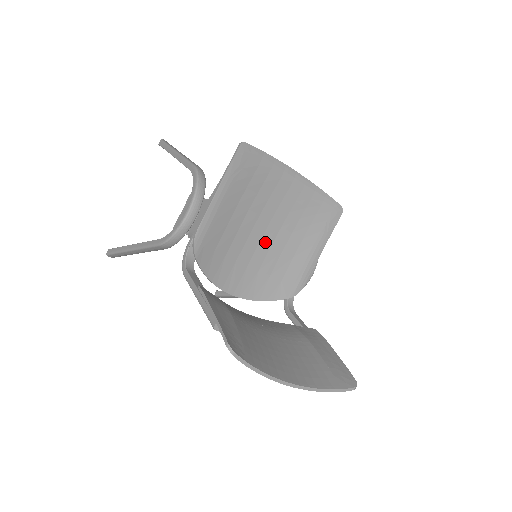
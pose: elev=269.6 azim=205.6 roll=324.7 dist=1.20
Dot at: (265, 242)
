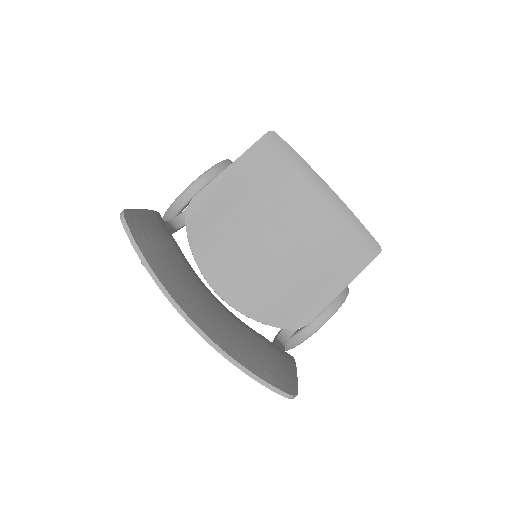
Dot at: (274, 249)
